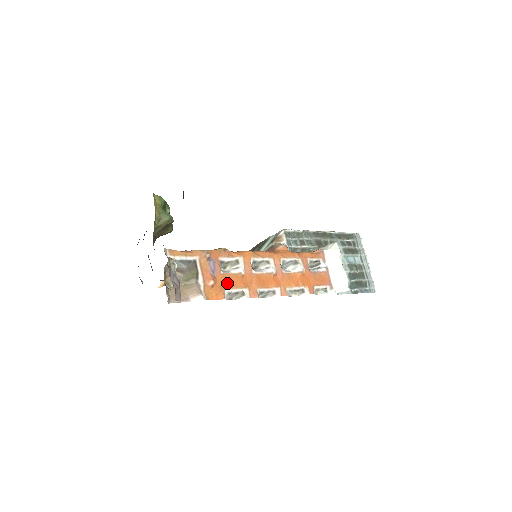
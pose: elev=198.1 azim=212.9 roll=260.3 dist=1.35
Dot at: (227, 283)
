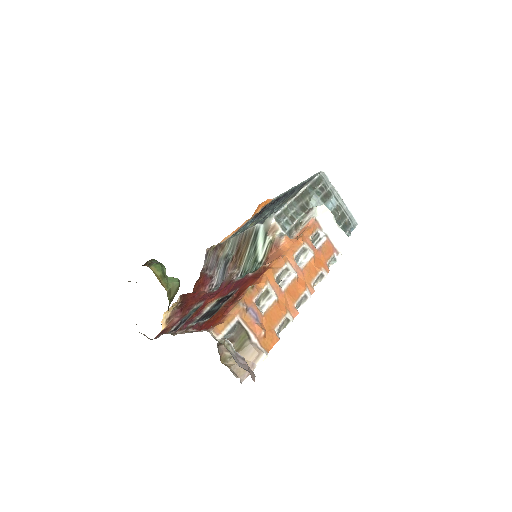
Dot at: (272, 321)
